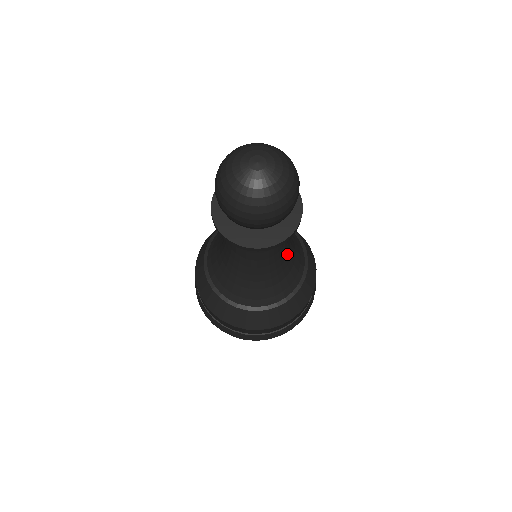
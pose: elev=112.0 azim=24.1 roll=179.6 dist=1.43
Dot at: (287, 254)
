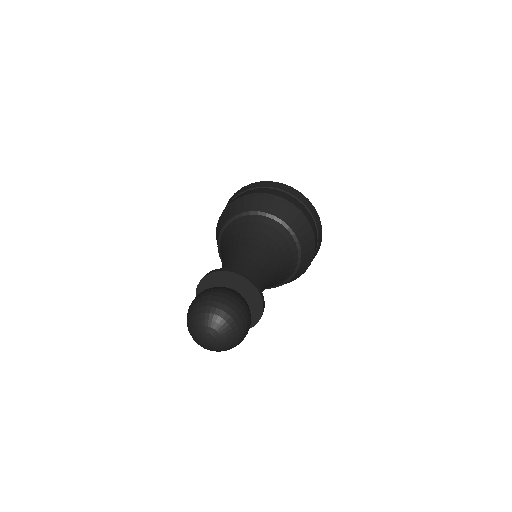
Dot at: (273, 264)
